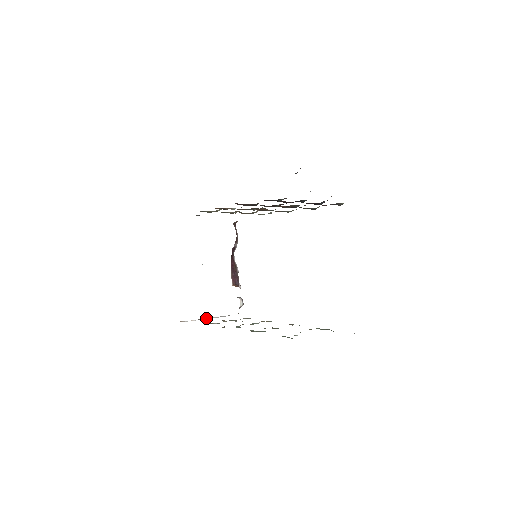
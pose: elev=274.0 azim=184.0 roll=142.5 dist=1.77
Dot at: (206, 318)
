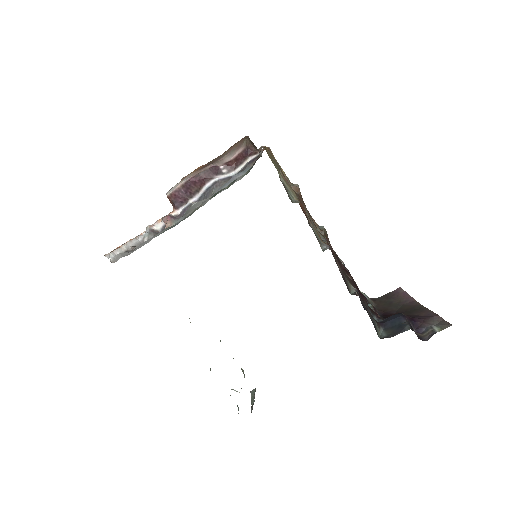
Dot at: (125, 247)
